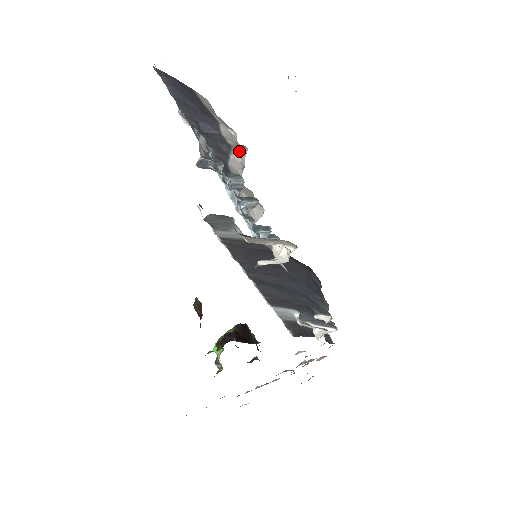
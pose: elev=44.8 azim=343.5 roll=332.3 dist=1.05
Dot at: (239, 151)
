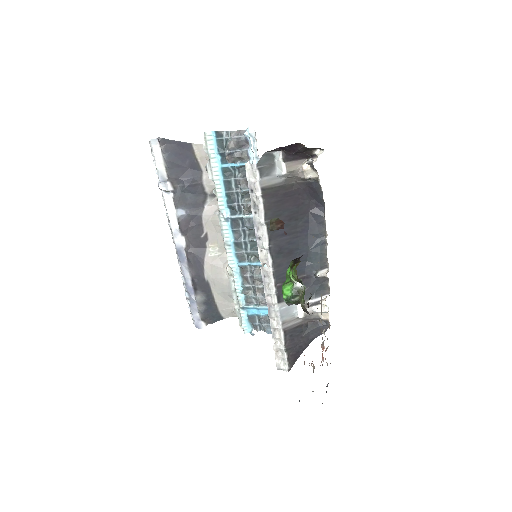
Dot at: (212, 199)
